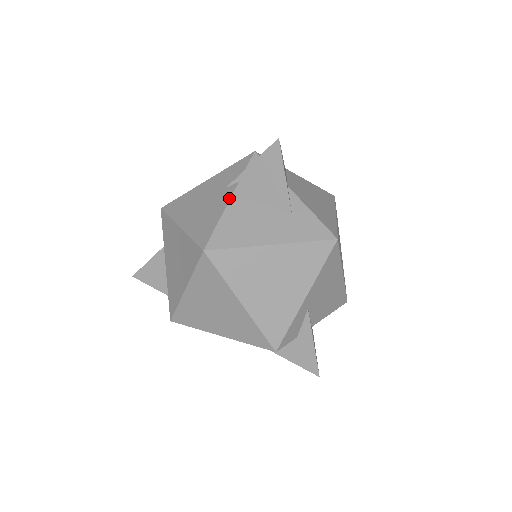
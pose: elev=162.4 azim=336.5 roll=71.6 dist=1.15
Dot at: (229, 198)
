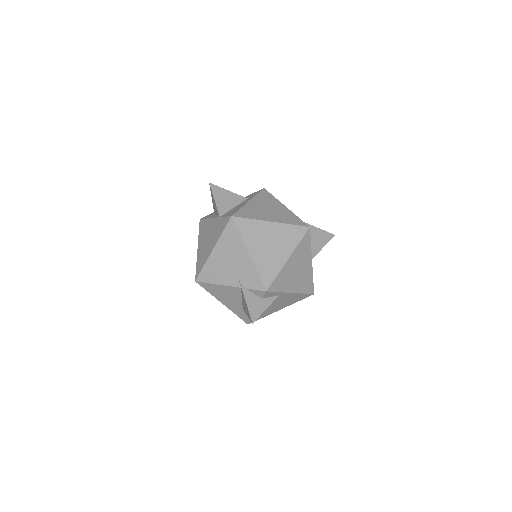
Dot at: (229, 285)
